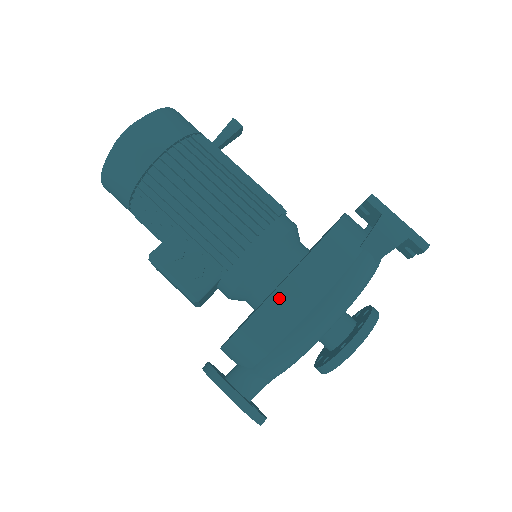
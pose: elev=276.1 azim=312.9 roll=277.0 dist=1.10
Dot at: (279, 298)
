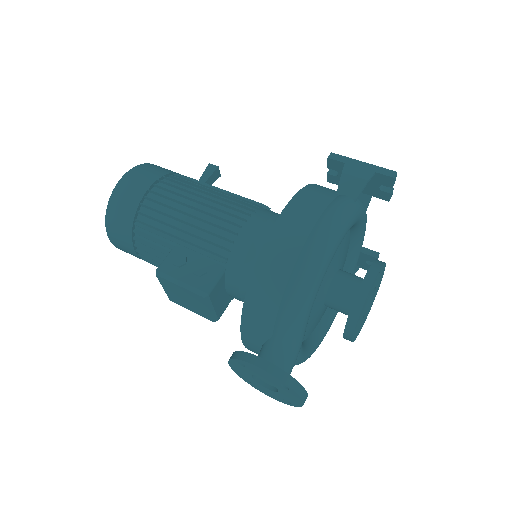
Dot at: (272, 244)
